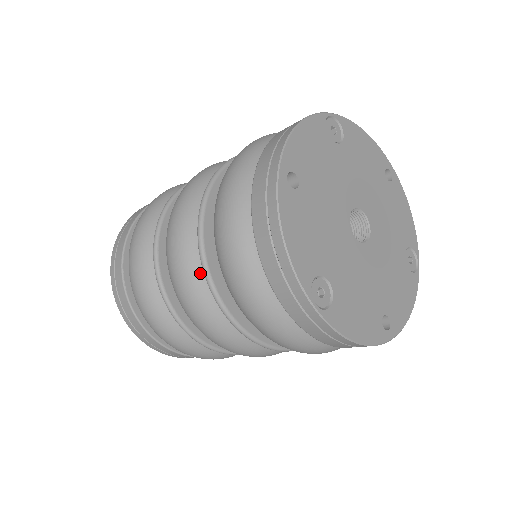
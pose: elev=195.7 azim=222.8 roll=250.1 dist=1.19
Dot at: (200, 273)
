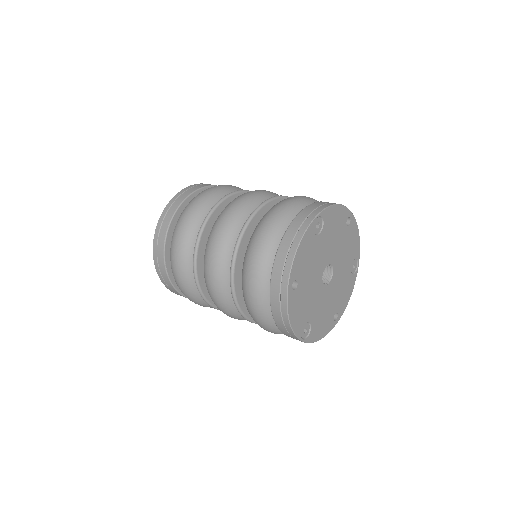
Dot at: (231, 300)
